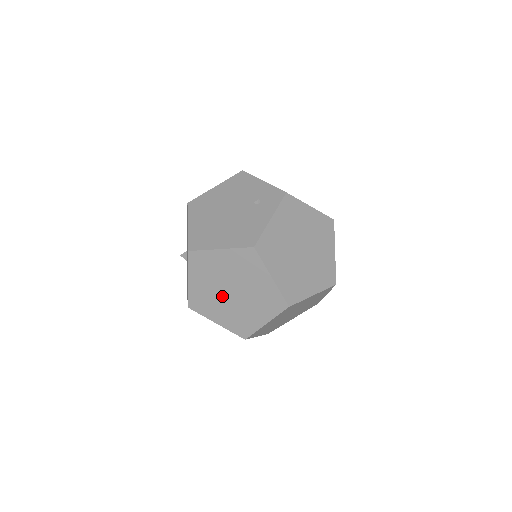
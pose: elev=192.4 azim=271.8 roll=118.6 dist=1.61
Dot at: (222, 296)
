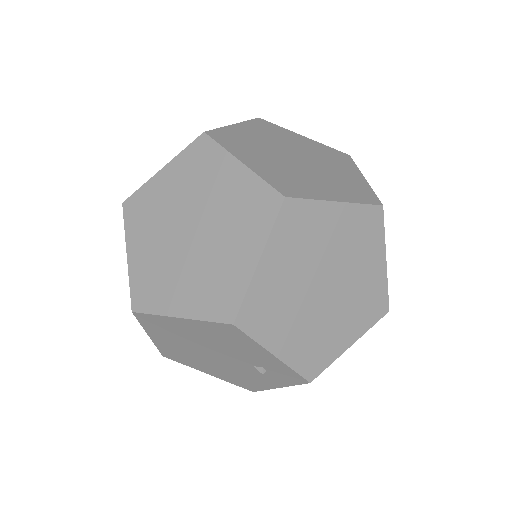
Dot at: occluded
